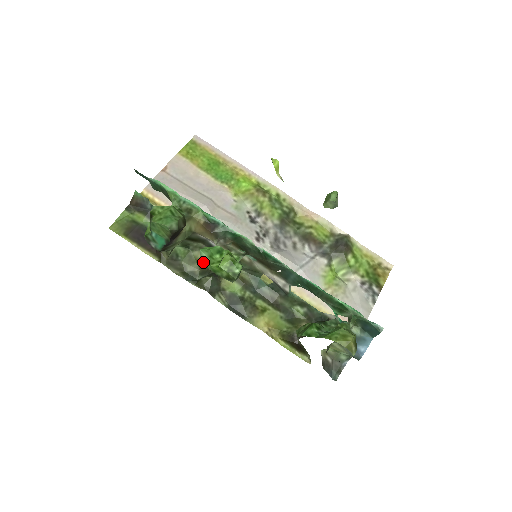
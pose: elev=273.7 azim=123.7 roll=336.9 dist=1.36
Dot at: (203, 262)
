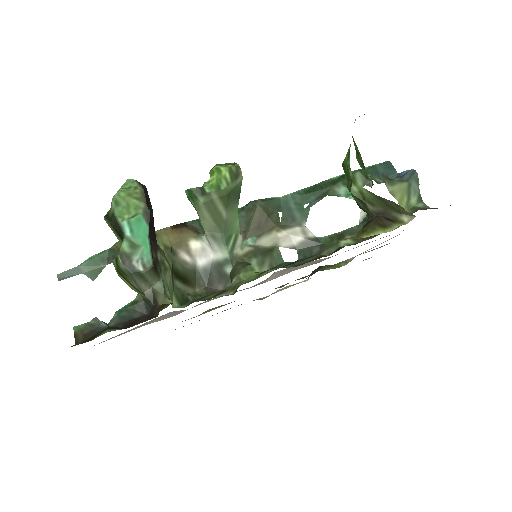
Dot at: (199, 191)
